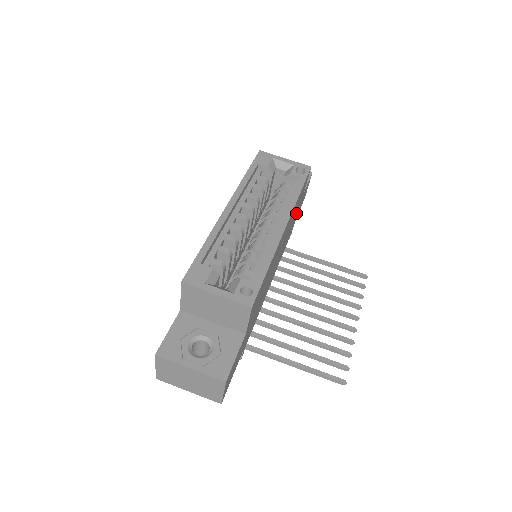
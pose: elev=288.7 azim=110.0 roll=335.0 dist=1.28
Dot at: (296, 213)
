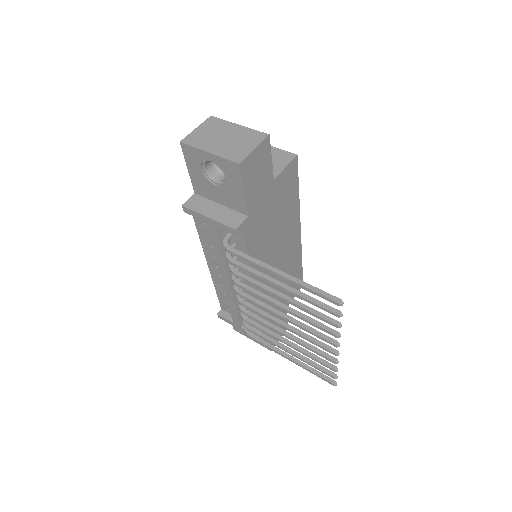
Dot at: occluded
